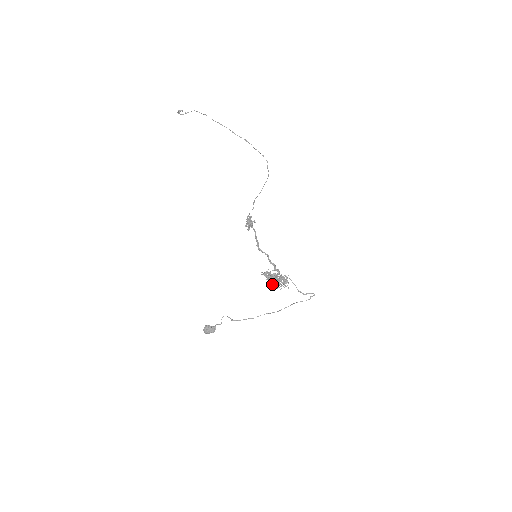
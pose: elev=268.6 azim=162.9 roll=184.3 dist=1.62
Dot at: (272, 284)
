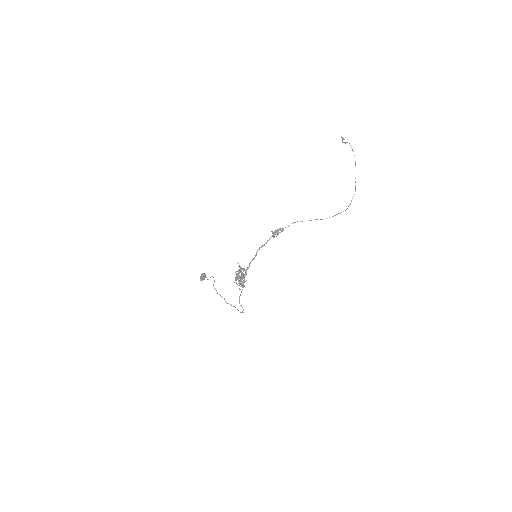
Dot at: occluded
